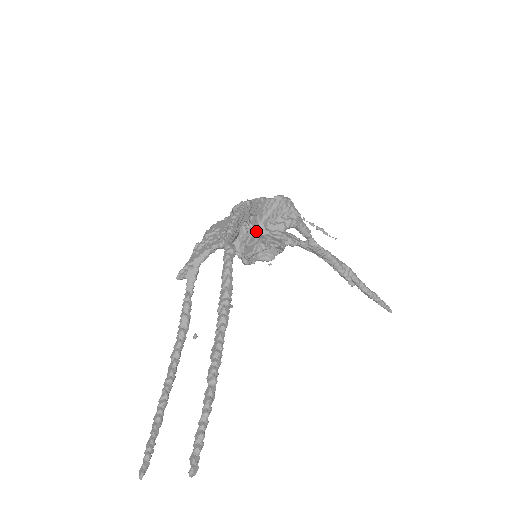
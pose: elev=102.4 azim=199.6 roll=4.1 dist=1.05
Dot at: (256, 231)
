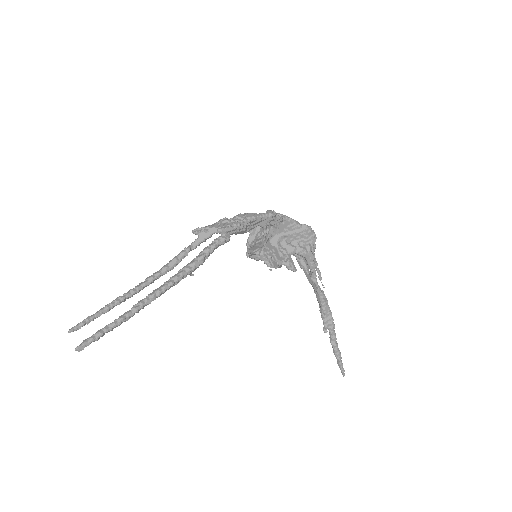
Dot at: (269, 239)
